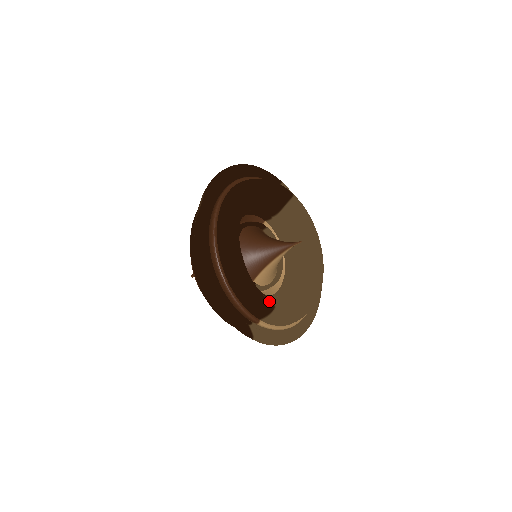
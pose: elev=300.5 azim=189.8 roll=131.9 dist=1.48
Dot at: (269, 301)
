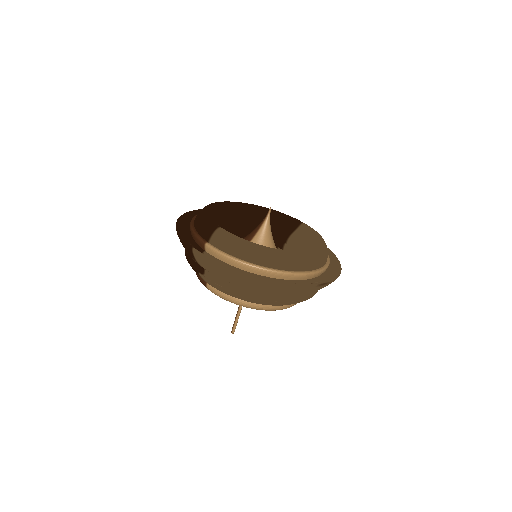
Dot at: (217, 225)
